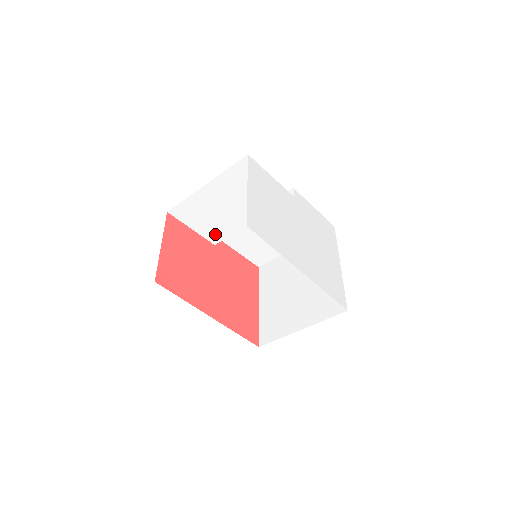
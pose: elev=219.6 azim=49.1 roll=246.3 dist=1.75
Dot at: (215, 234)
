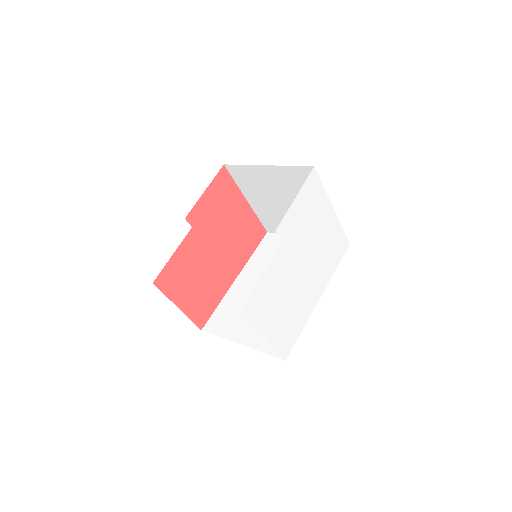
Dot at: occluded
